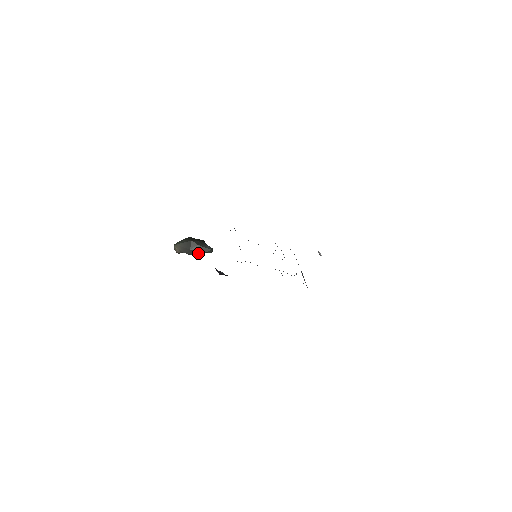
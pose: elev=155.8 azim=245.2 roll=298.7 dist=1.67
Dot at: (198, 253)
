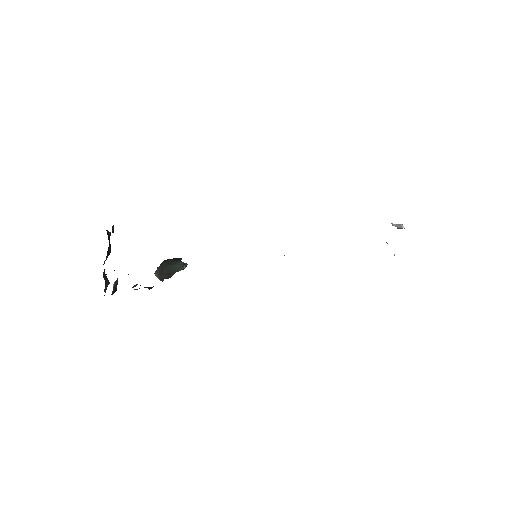
Dot at: (172, 274)
